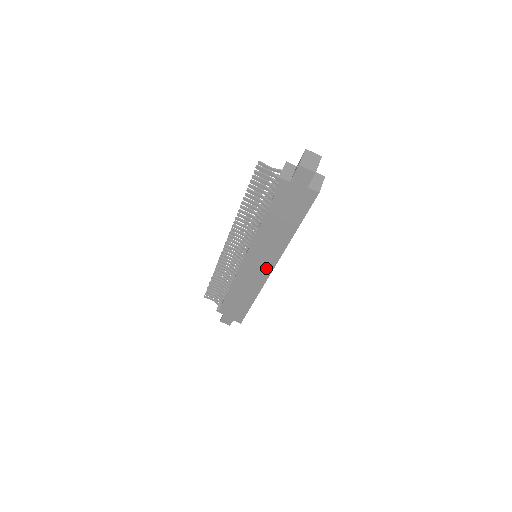
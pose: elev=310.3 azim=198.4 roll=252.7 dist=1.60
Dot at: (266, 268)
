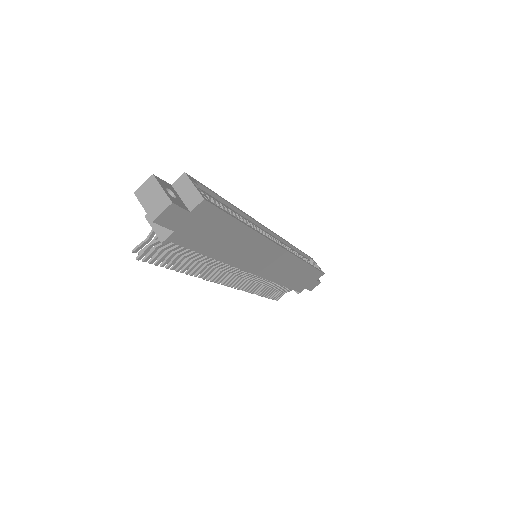
Dot at: (276, 254)
